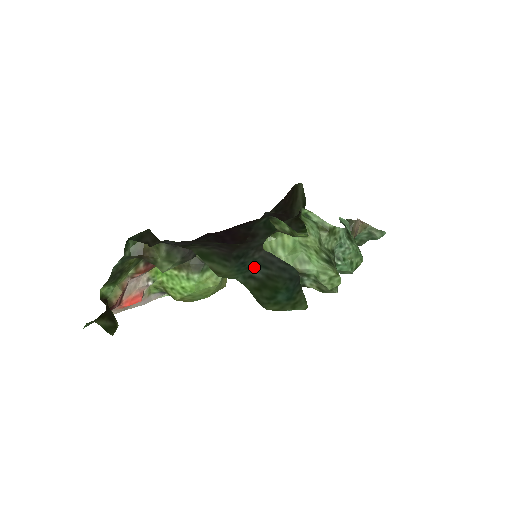
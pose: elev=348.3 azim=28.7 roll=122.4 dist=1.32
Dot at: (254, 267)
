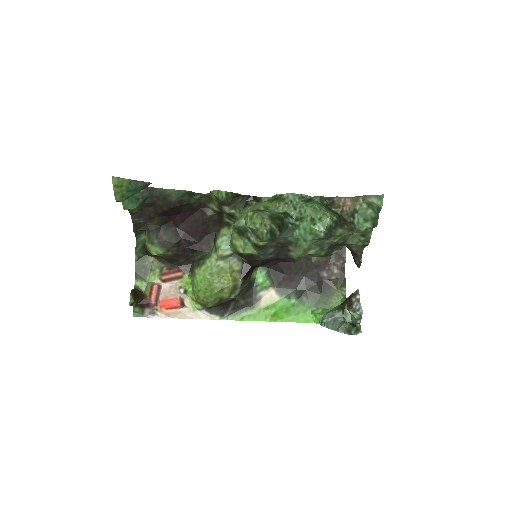
Dot at: occluded
